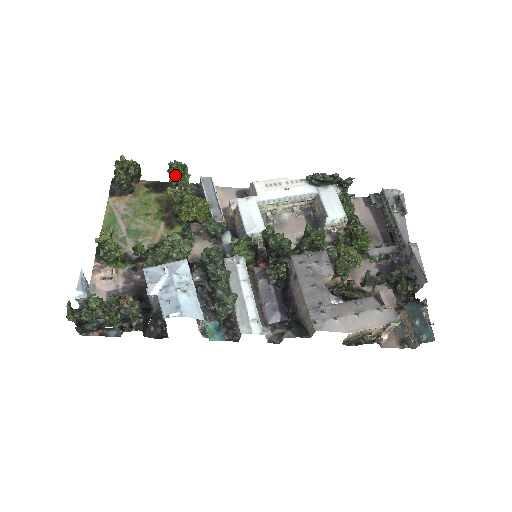
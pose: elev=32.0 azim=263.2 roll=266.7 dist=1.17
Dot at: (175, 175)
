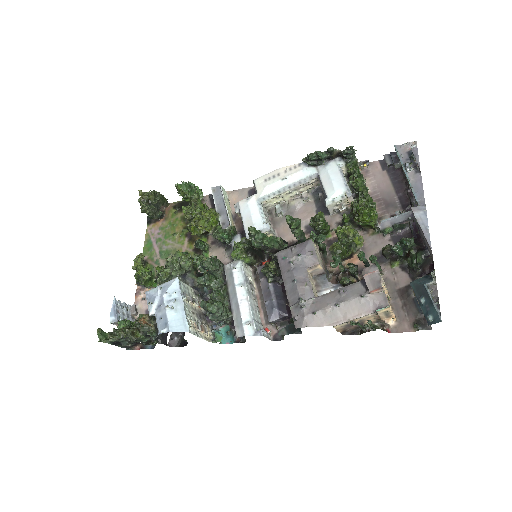
Dot at: (183, 195)
